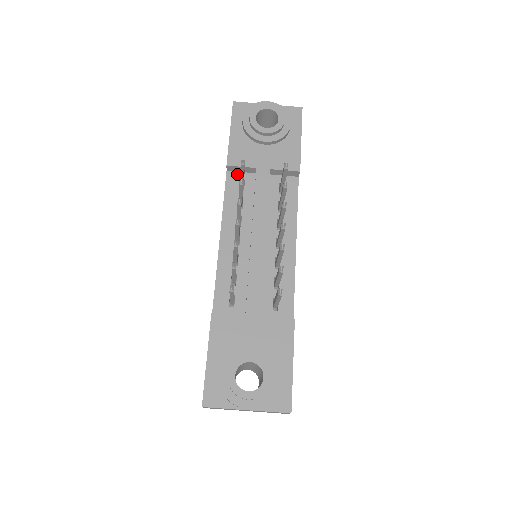
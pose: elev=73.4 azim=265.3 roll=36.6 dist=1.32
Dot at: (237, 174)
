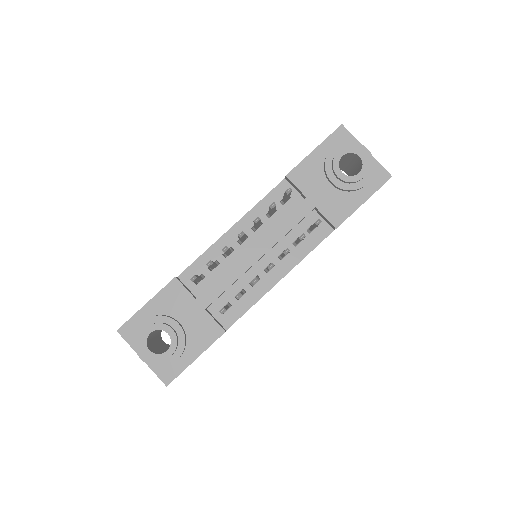
Dot at: (290, 187)
